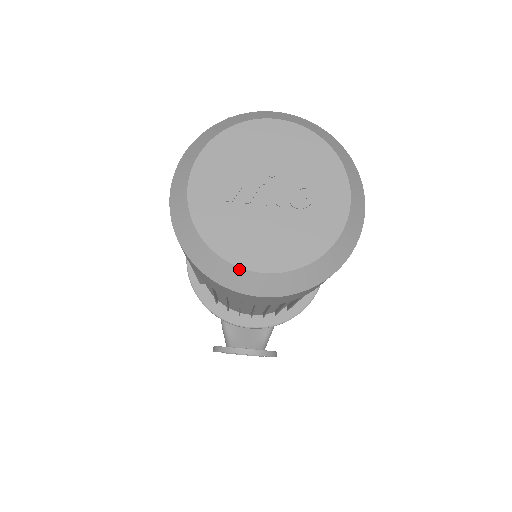
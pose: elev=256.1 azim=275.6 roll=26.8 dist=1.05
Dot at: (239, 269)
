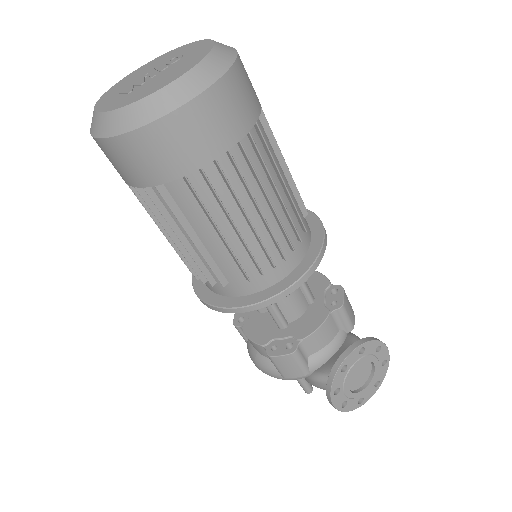
Dot at: (164, 89)
